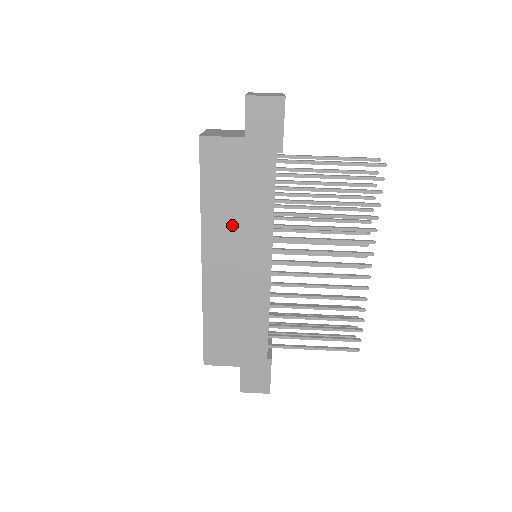
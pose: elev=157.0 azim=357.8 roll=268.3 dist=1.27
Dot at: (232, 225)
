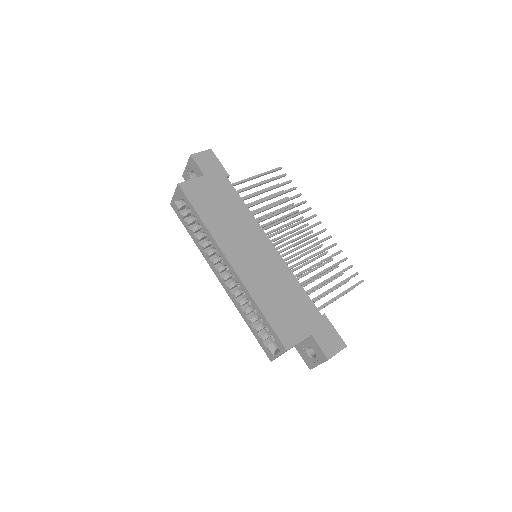
Dot at: (231, 228)
